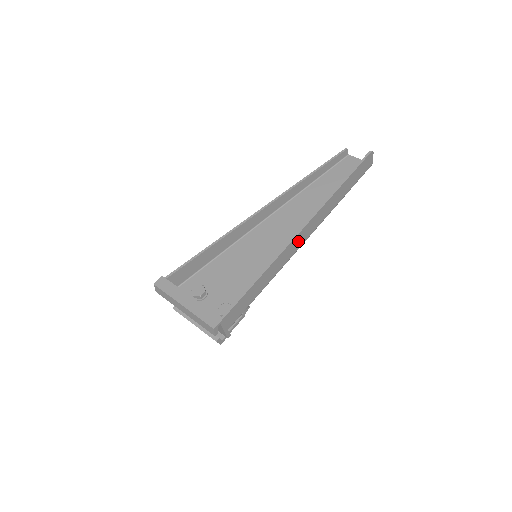
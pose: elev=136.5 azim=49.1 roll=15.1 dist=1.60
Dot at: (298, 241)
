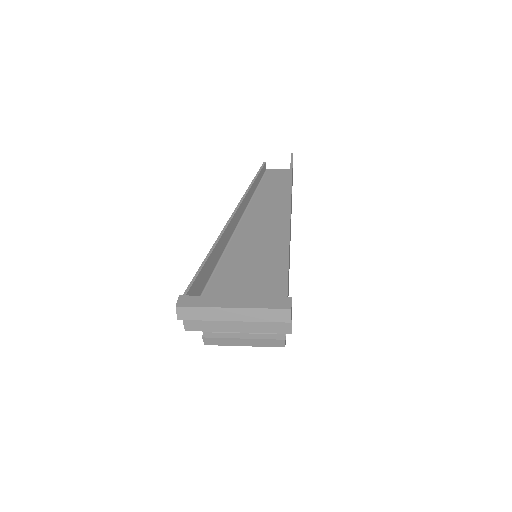
Dot at: occluded
